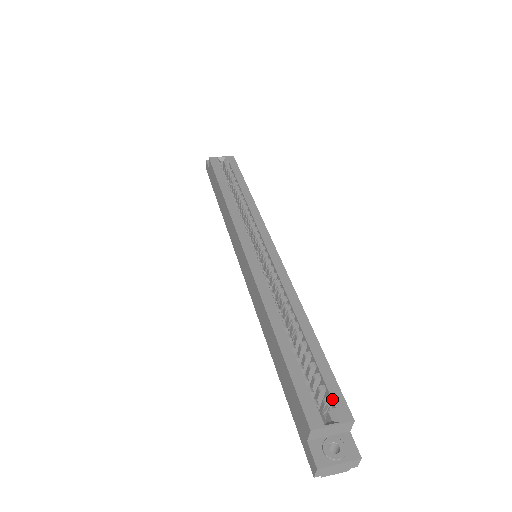
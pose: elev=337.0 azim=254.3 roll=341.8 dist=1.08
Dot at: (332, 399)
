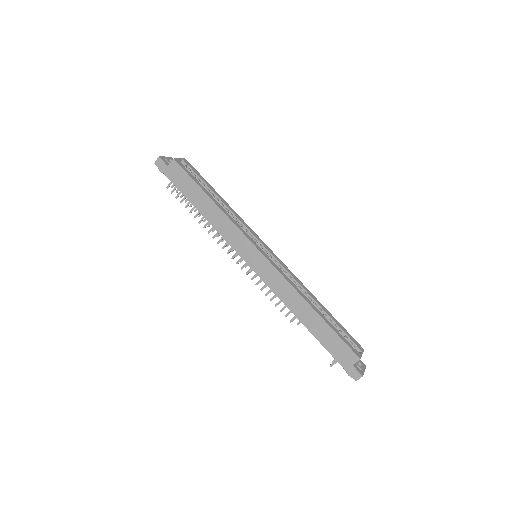
Dot at: (354, 342)
